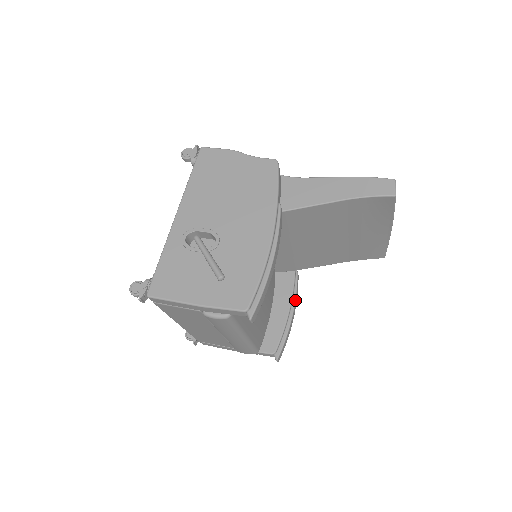
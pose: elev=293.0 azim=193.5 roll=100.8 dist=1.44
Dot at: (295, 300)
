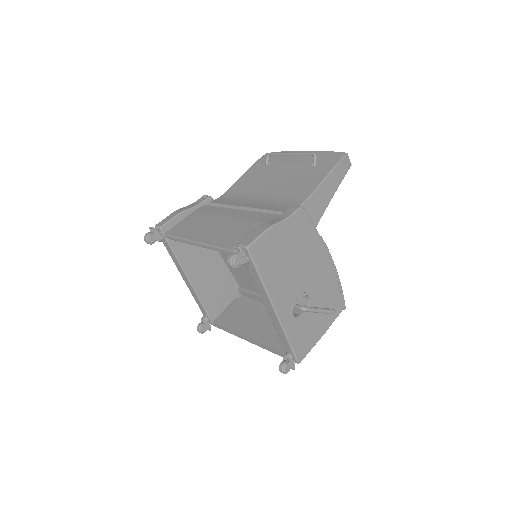
Dot at: occluded
